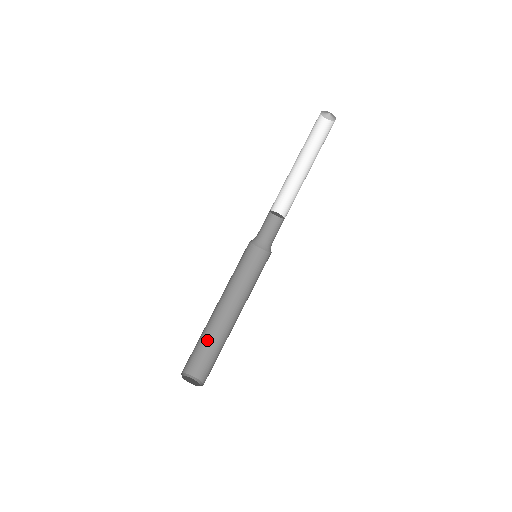
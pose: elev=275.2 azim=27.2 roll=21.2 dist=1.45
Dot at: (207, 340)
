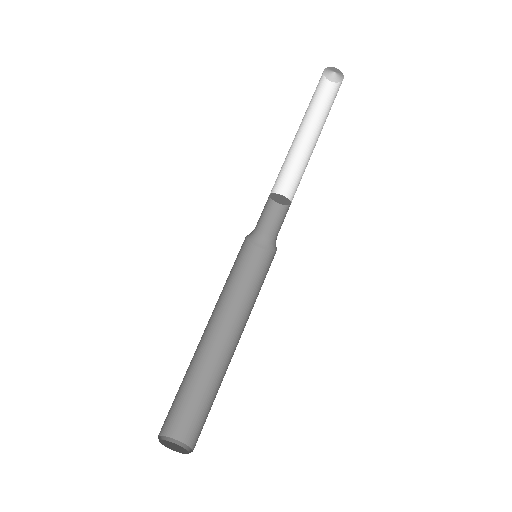
Dot at: (203, 386)
